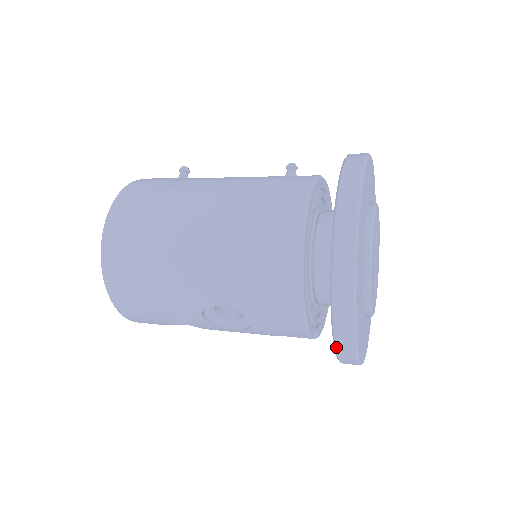
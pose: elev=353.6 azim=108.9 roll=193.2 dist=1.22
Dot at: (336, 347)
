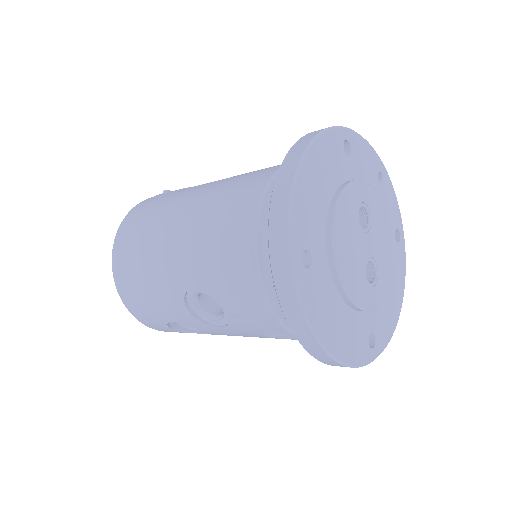
Dot at: (290, 326)
